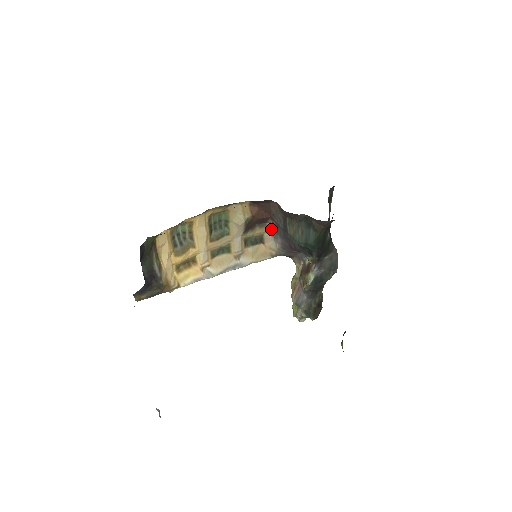
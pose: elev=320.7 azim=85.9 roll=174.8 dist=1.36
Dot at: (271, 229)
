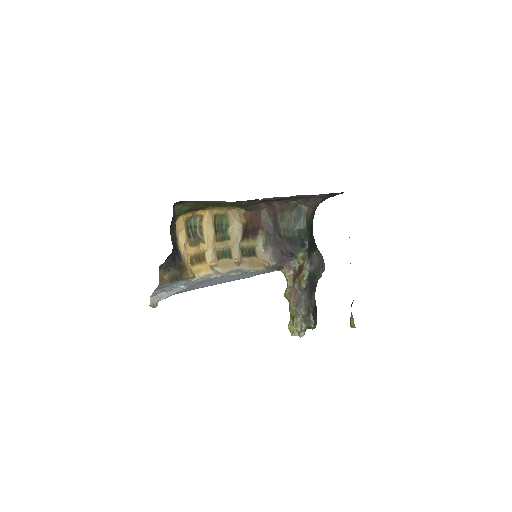
Dot at: (261, 243)
